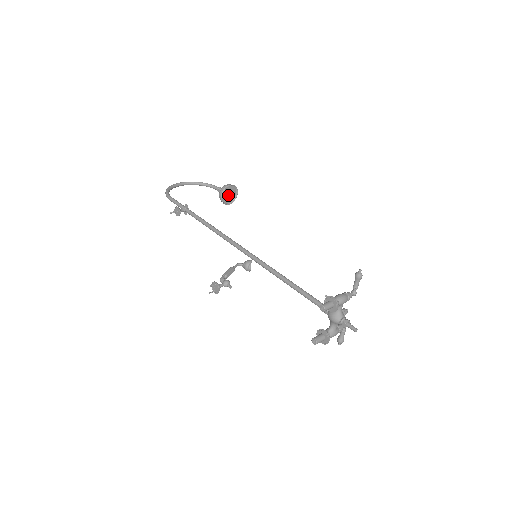
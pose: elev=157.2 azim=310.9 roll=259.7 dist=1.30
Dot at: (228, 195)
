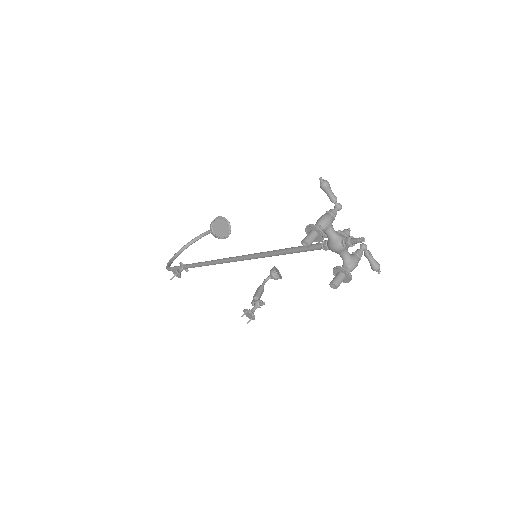
Dot at: (221, 229)
